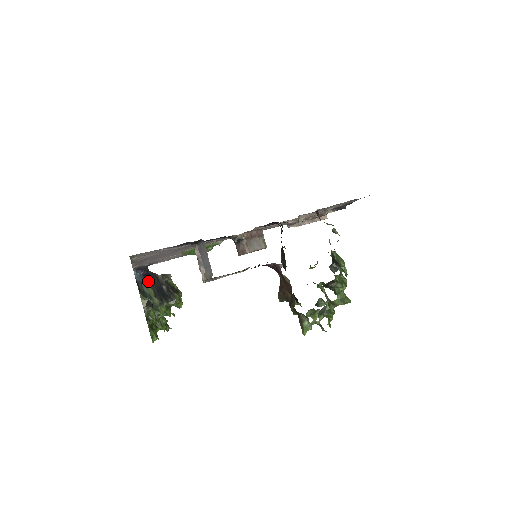
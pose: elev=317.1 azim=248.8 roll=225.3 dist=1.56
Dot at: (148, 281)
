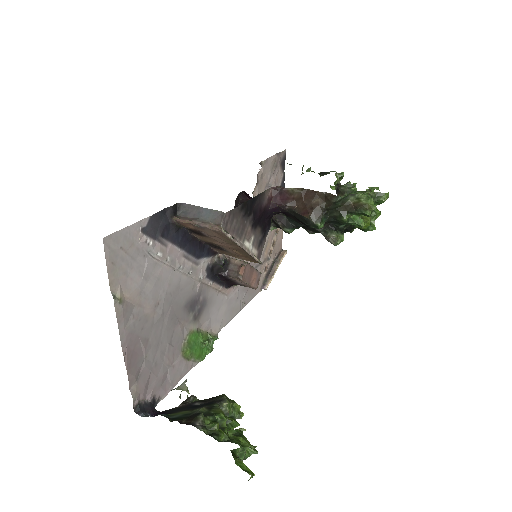
Dot at: (169, 414)
